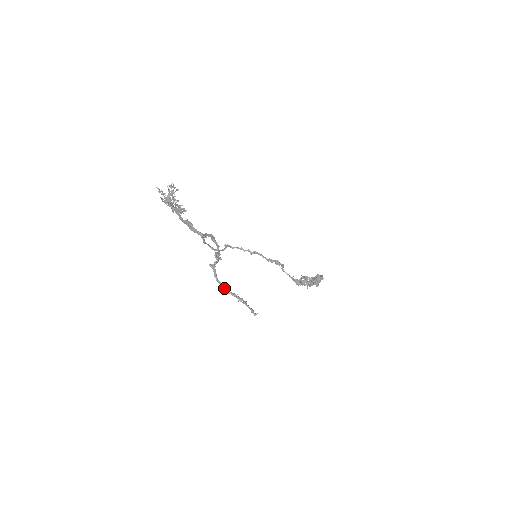
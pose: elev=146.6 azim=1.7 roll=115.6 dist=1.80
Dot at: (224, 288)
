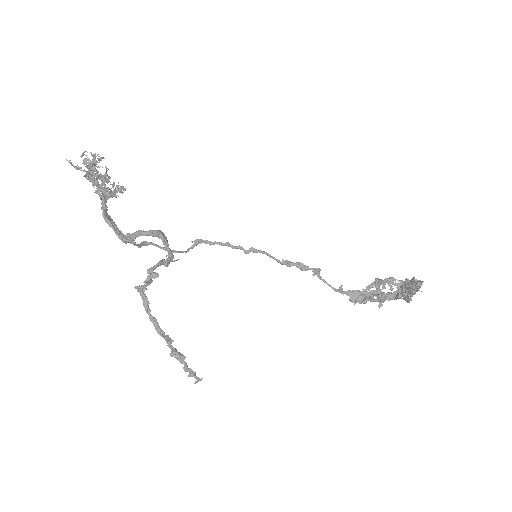
Dot at: (156, 327)
